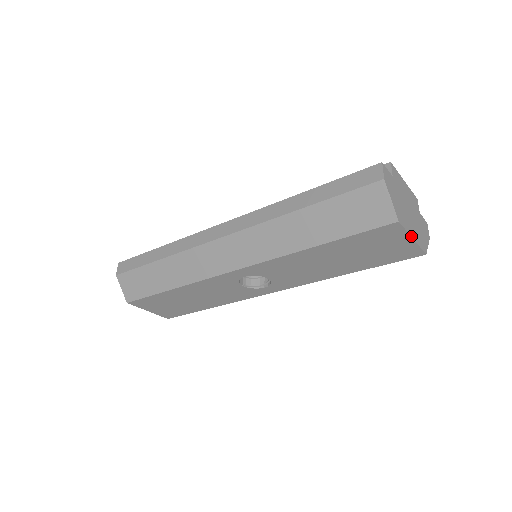
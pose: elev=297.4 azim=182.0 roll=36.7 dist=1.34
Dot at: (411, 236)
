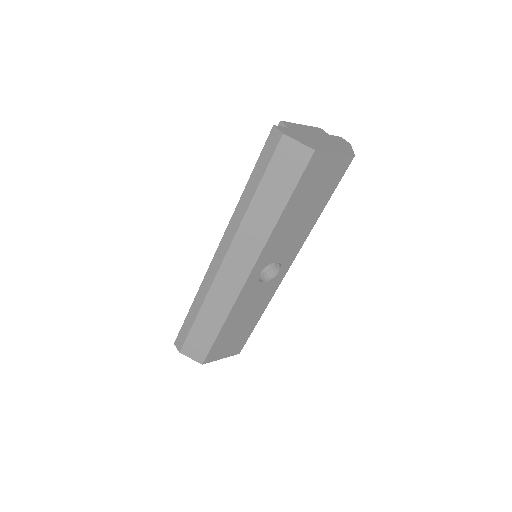
Dot at: (333, 152)
